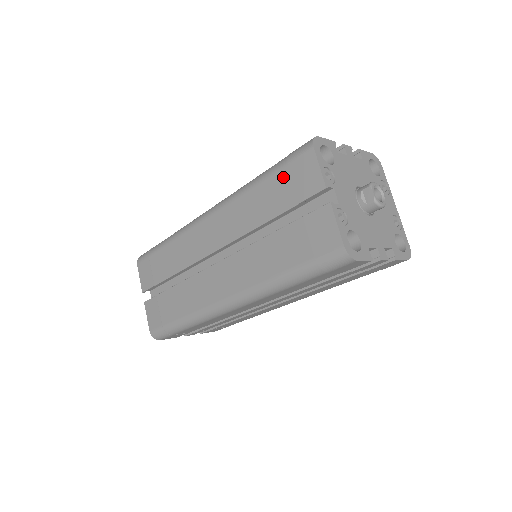
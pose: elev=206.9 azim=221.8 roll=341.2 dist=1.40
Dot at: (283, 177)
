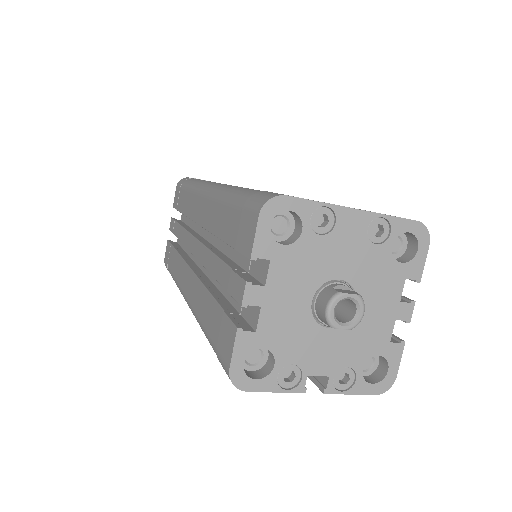
Dot at: occluded
